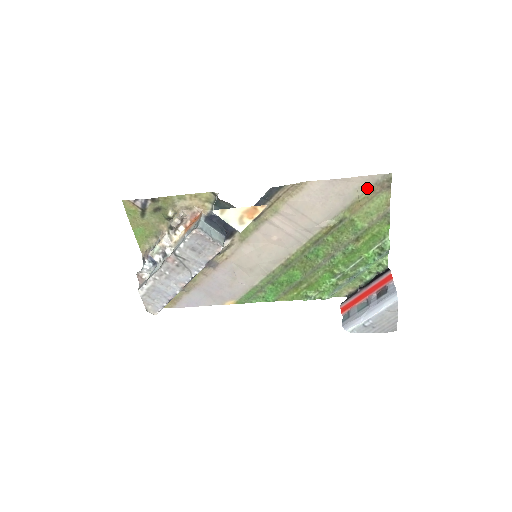
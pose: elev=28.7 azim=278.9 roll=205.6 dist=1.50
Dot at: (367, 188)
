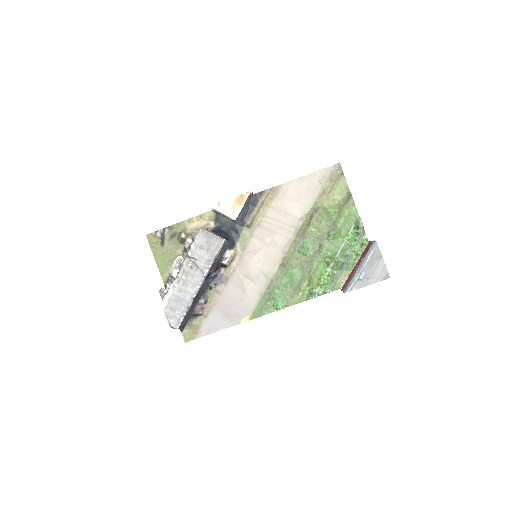
Dot at: (326, 179)
